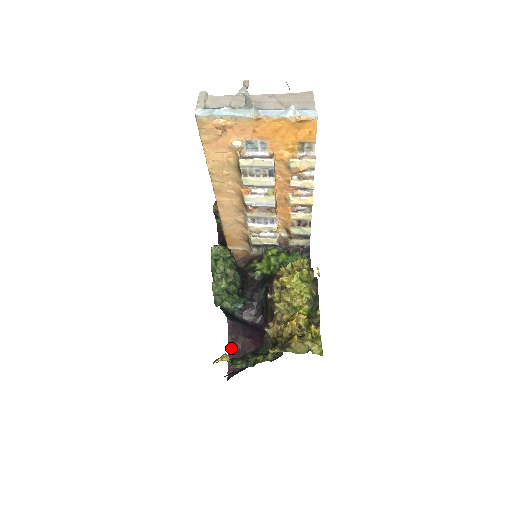
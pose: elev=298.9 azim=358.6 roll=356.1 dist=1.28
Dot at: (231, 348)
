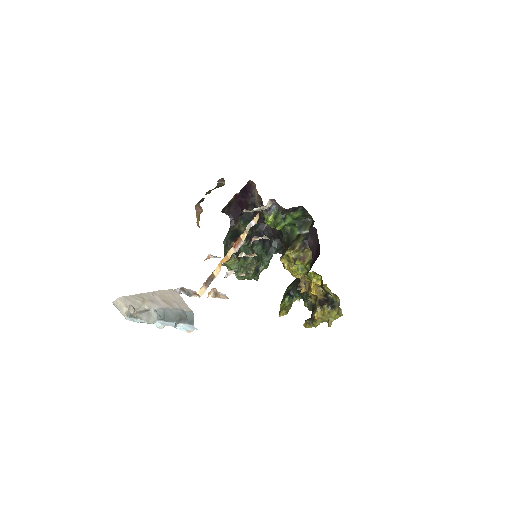
Dot at: occluded
